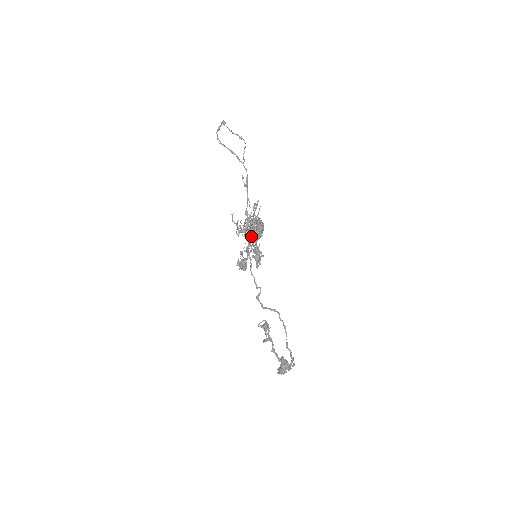
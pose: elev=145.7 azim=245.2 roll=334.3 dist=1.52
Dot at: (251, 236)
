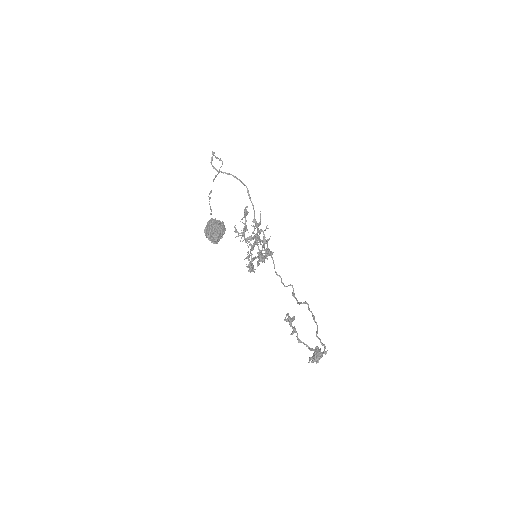
Dot at: (210, 239)
